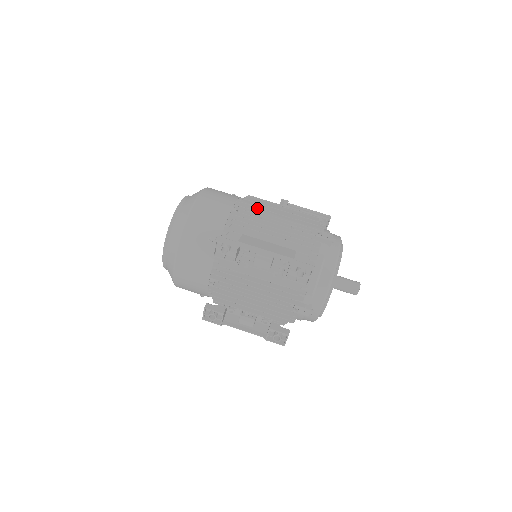
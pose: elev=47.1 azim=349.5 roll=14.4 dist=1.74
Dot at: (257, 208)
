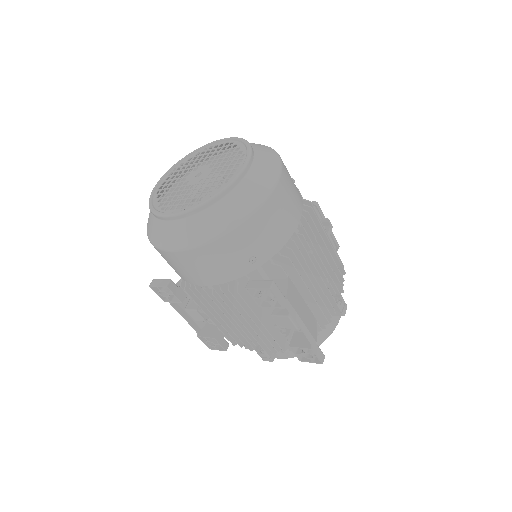
Dot at: (313, 235)
